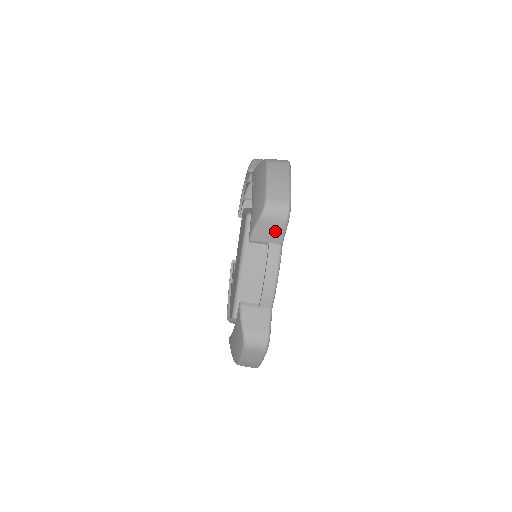
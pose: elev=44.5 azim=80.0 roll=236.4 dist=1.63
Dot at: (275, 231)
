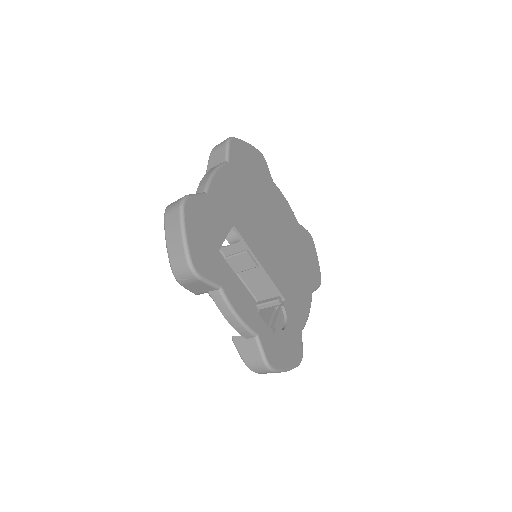
Dot at: (201, 286)
